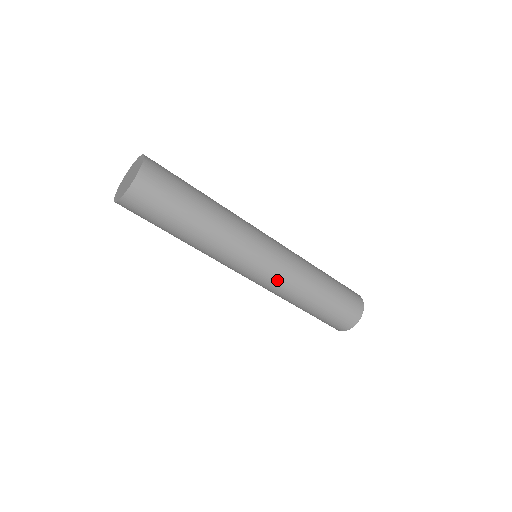
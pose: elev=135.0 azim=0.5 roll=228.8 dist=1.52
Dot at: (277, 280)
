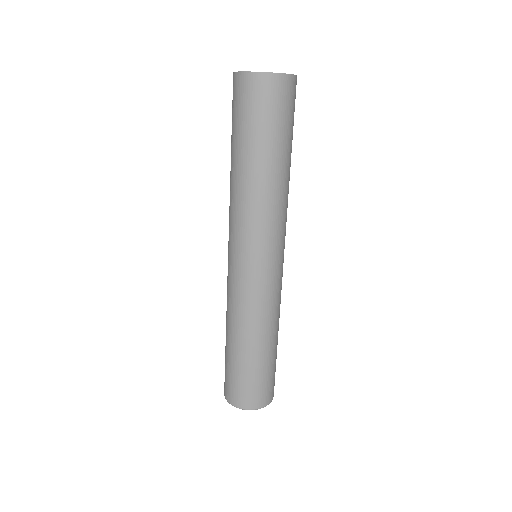
Dot at: (235, 287)
